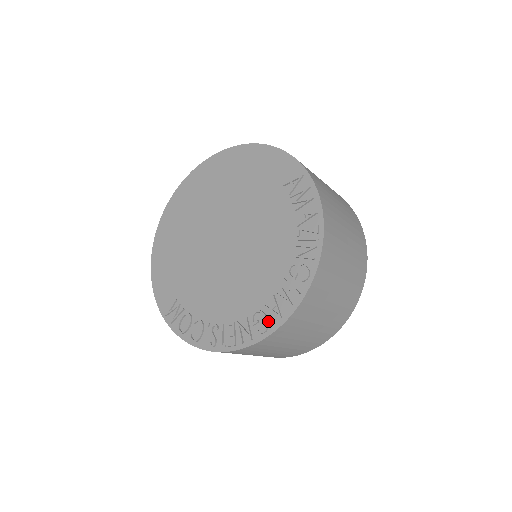
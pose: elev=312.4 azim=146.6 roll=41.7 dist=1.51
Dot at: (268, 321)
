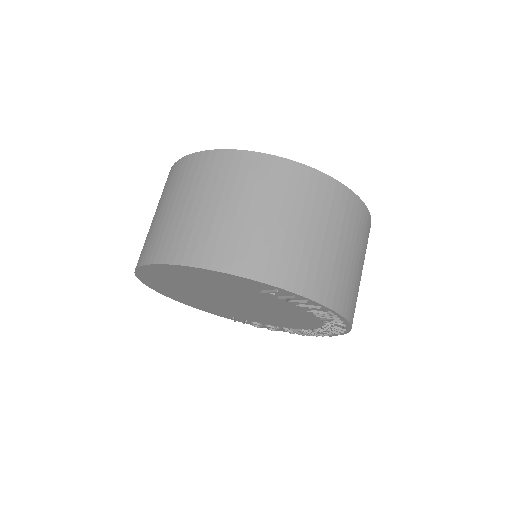
Dot at: (329, 333)
